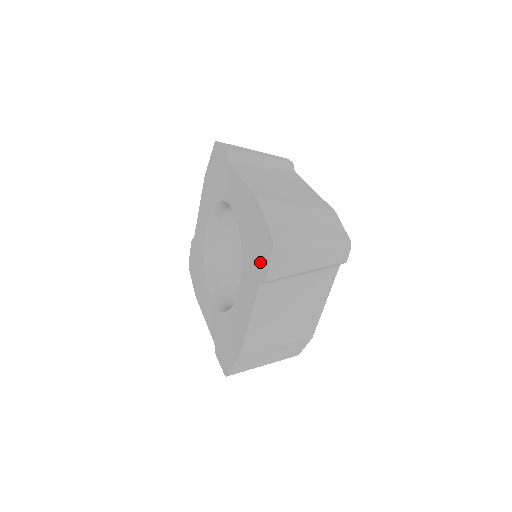
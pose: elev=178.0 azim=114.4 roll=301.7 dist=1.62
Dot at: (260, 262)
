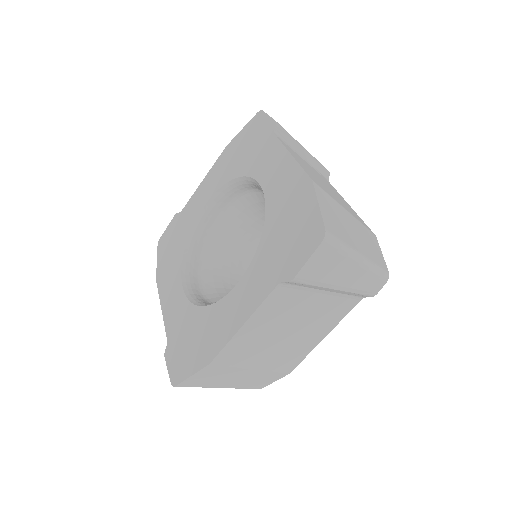
Dot at: (261, 133)
